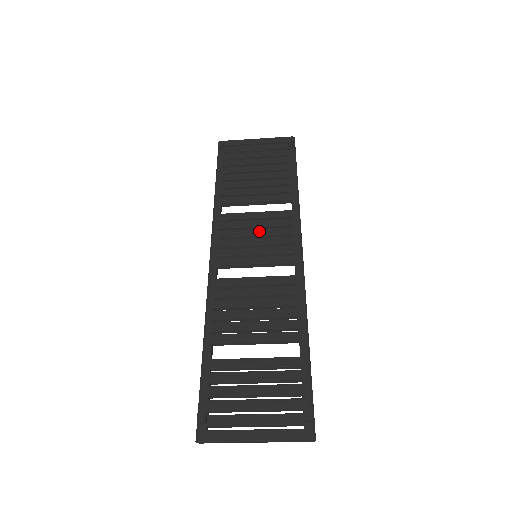
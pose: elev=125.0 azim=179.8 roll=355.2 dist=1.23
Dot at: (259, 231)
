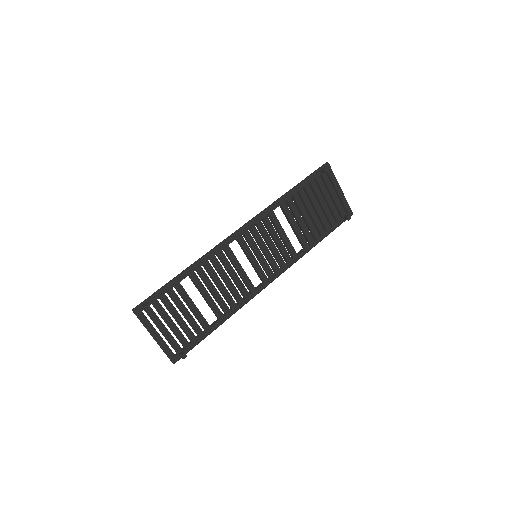
Dot at: (273, 246)
